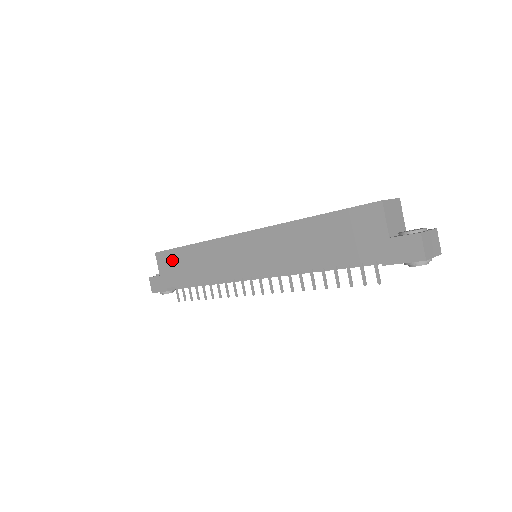
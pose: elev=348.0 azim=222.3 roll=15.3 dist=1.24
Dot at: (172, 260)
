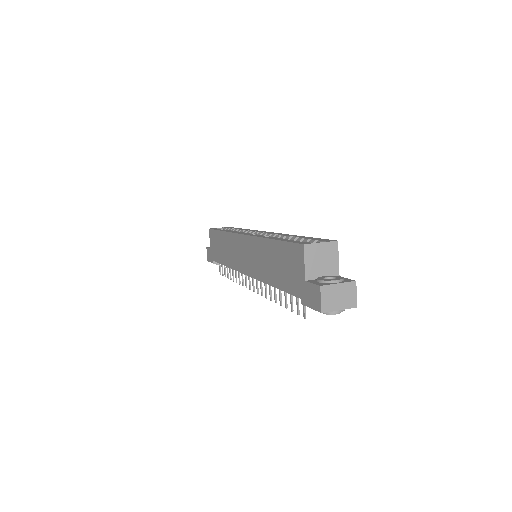
Dot at: (215, 239)
